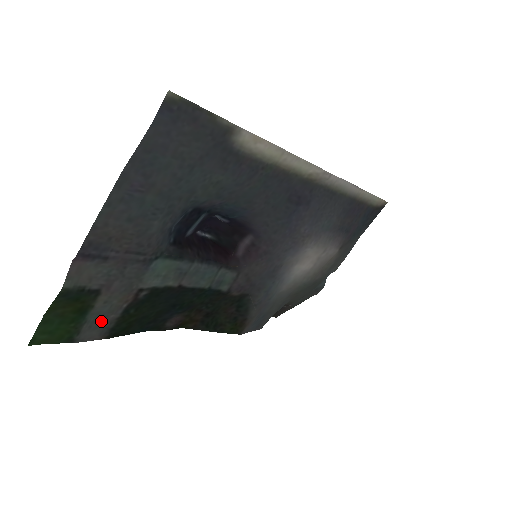
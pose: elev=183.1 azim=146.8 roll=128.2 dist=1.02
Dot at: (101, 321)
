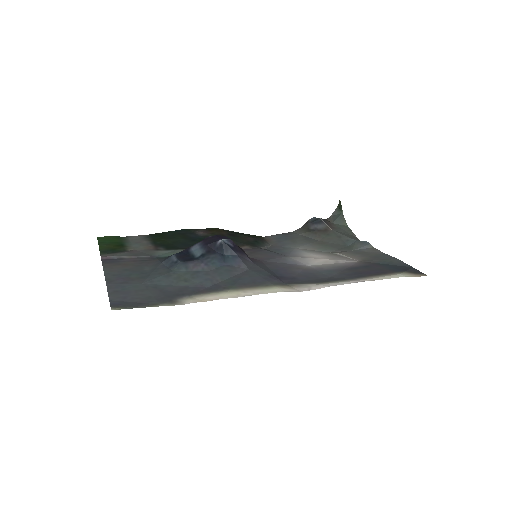
Dot at: (138, 241)
